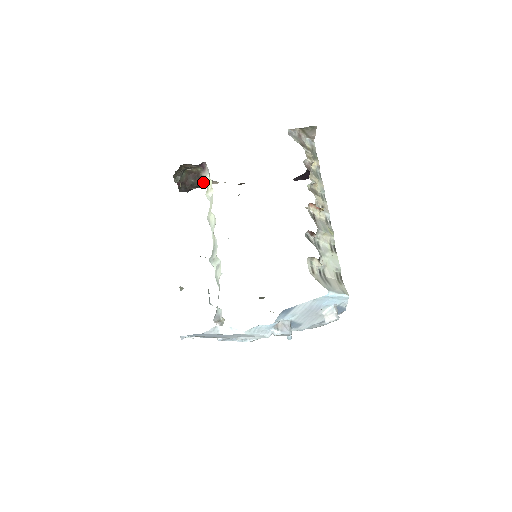
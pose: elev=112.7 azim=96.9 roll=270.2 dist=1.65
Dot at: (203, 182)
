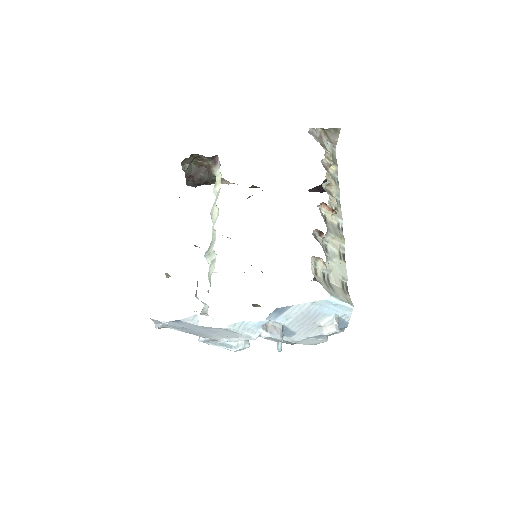
Dot at: (213, 178)
